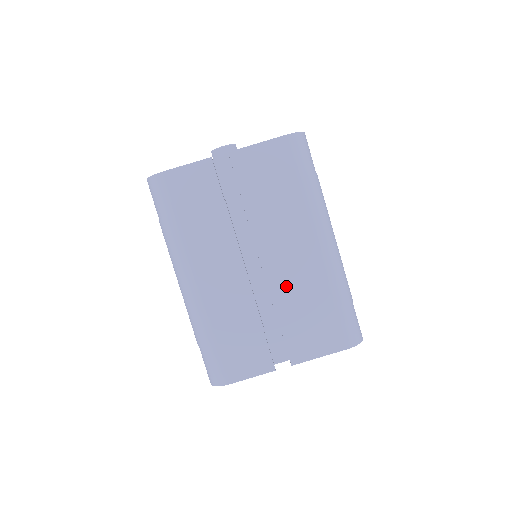
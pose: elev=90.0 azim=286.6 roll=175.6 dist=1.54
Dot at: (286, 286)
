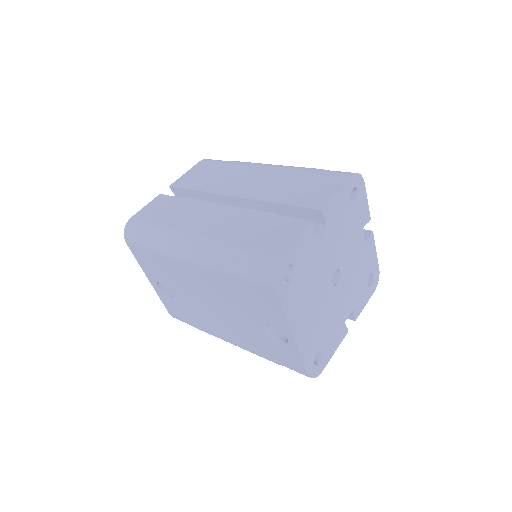
Dot at: (266, 190)
